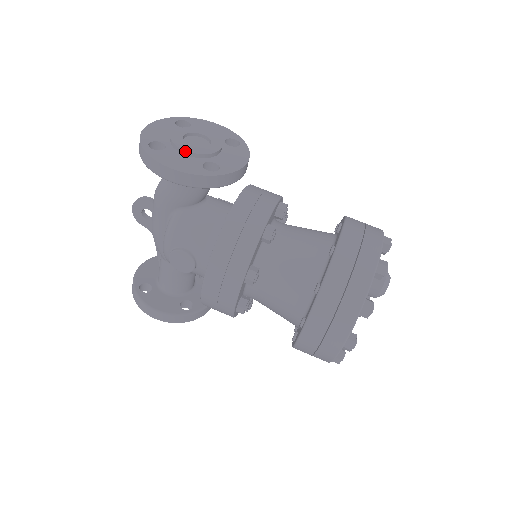
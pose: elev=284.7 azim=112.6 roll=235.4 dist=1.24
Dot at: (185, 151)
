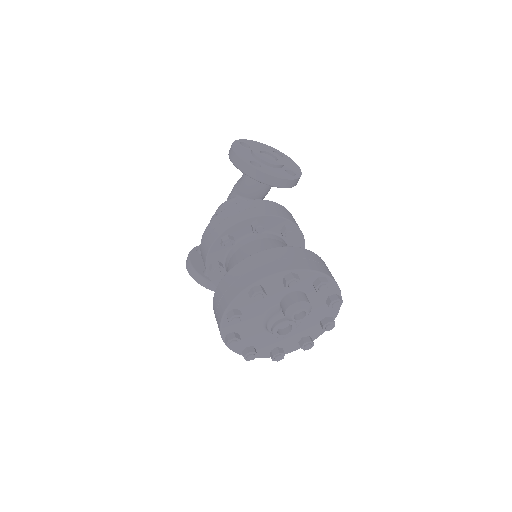
Dot at: (253, 152)
